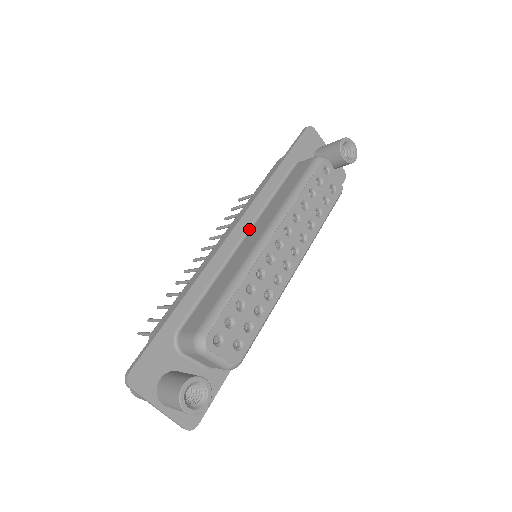
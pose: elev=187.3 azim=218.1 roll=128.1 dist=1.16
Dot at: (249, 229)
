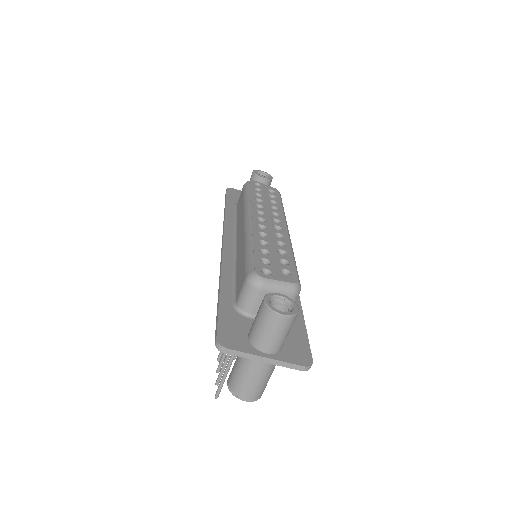
Dot at: (235, 240)
